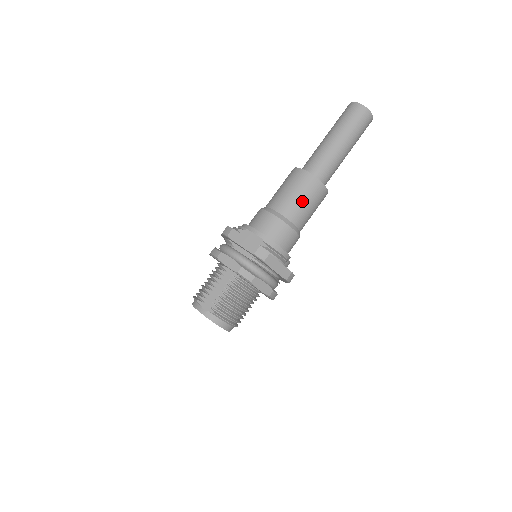
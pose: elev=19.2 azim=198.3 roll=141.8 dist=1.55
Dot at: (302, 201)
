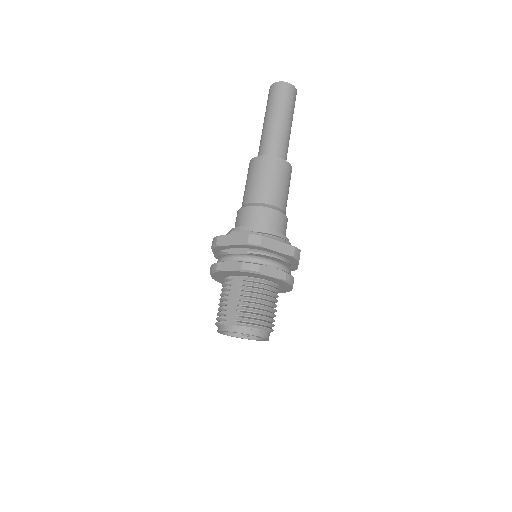
Dot at: (270, 182)
